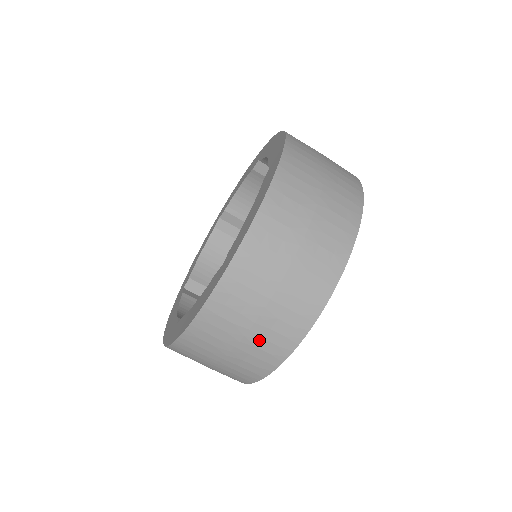
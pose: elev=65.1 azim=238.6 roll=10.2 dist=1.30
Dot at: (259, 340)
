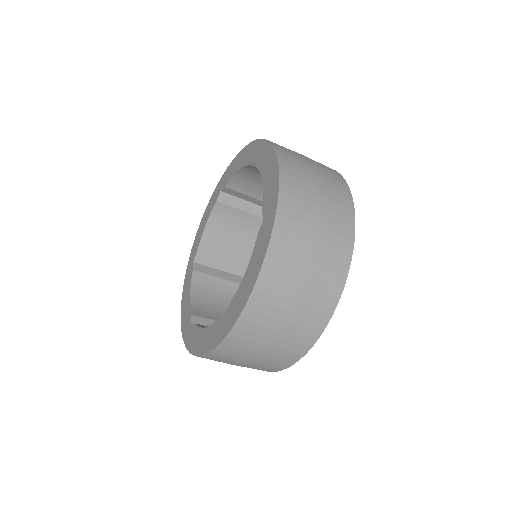
Dot at: (319, 272)
